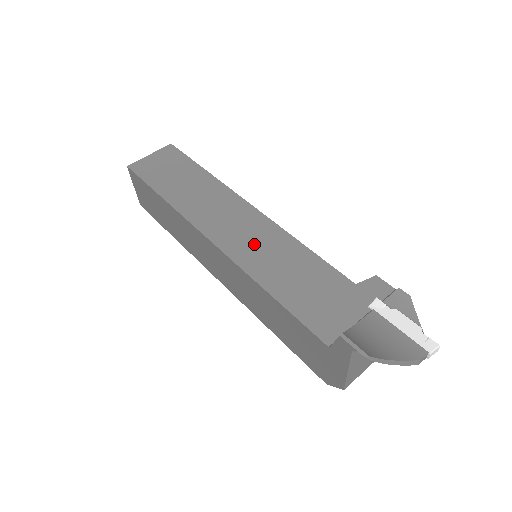
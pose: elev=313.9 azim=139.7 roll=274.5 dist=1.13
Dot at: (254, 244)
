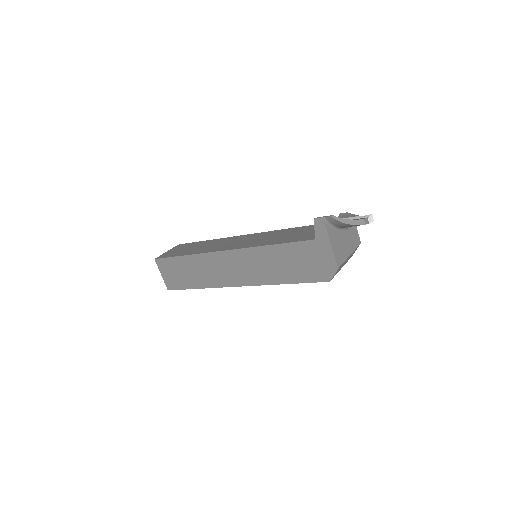
Dot at: (251, 241)
